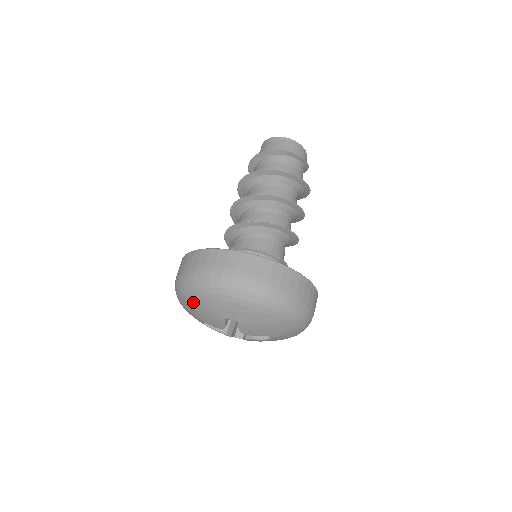
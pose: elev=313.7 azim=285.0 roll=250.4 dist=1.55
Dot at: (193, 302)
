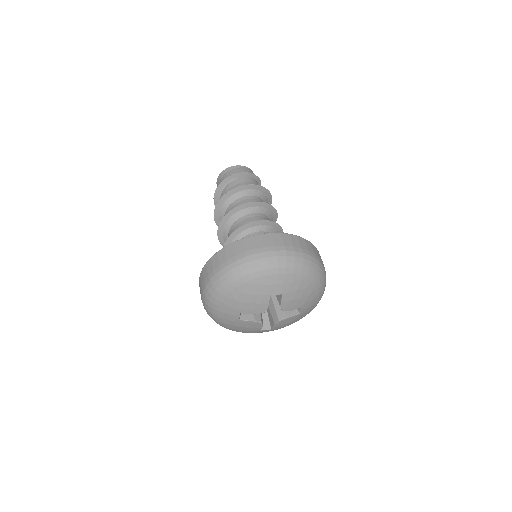
Dot at: (238, 290)
